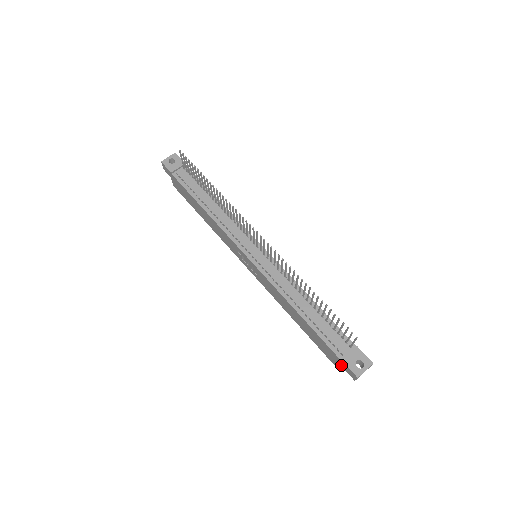
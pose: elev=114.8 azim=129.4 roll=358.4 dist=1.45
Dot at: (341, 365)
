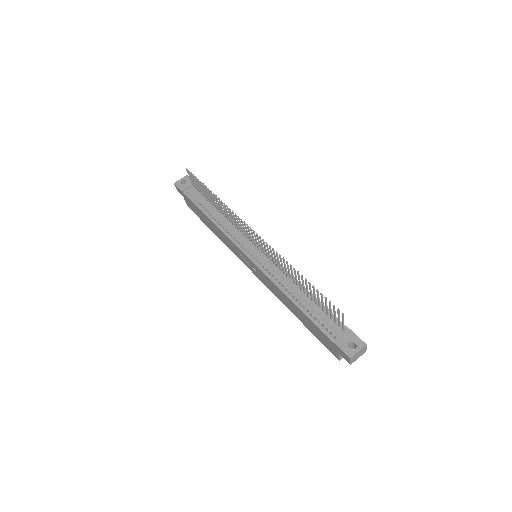
Dot at: (336, 350)
